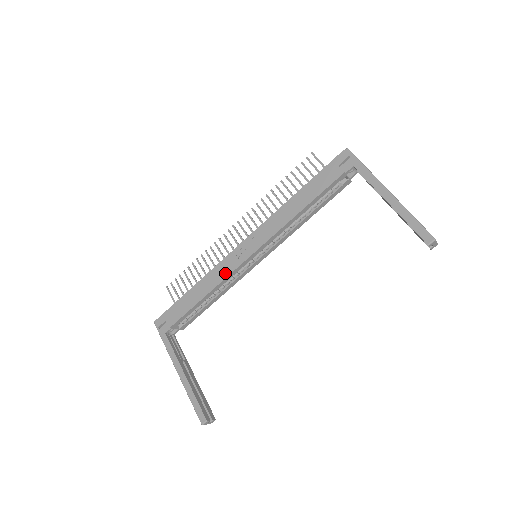
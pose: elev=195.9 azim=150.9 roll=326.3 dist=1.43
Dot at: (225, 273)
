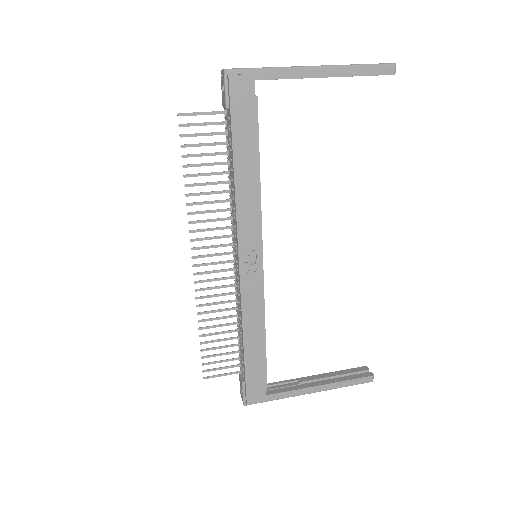
Dot at: (259, 301)
